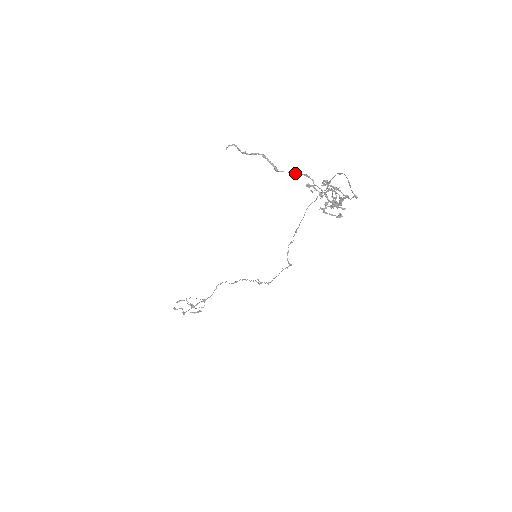
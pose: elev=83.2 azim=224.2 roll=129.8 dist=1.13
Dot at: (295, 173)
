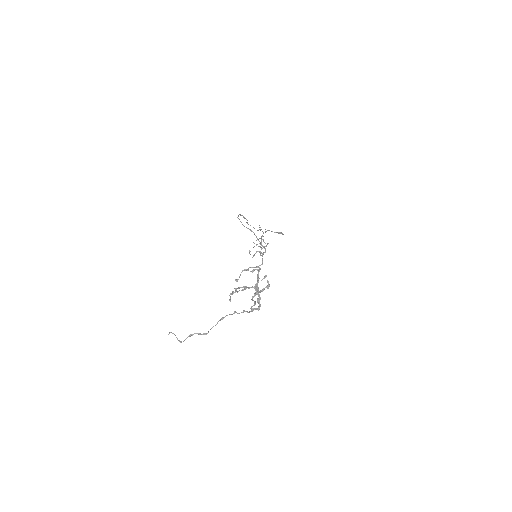
Dot at: occluded
